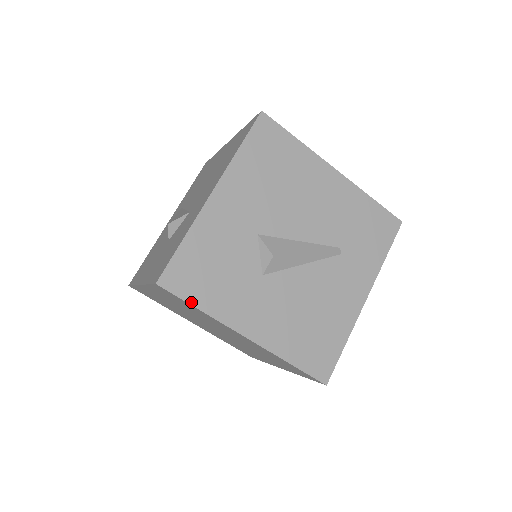
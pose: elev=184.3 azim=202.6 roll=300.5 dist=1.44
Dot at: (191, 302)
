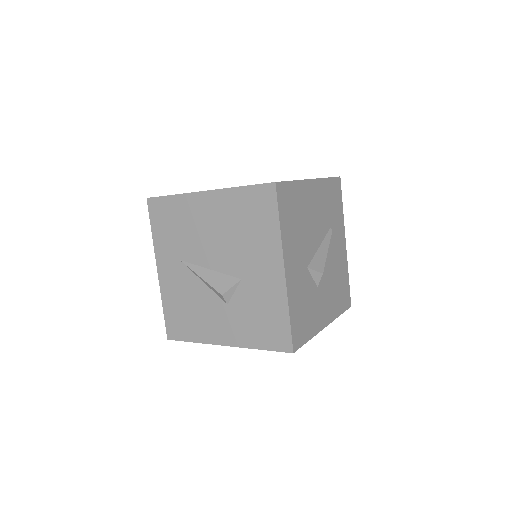
Dot at: (306, 341)
